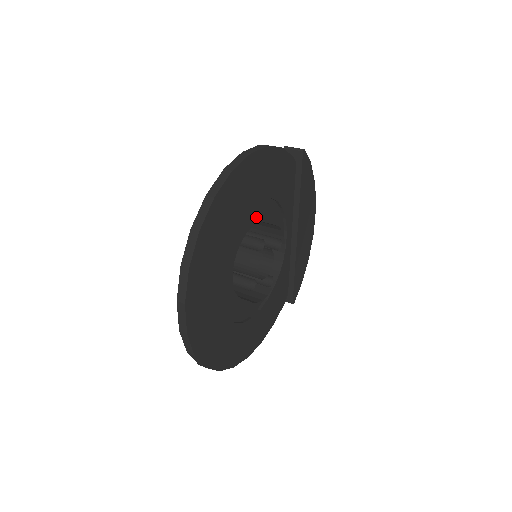
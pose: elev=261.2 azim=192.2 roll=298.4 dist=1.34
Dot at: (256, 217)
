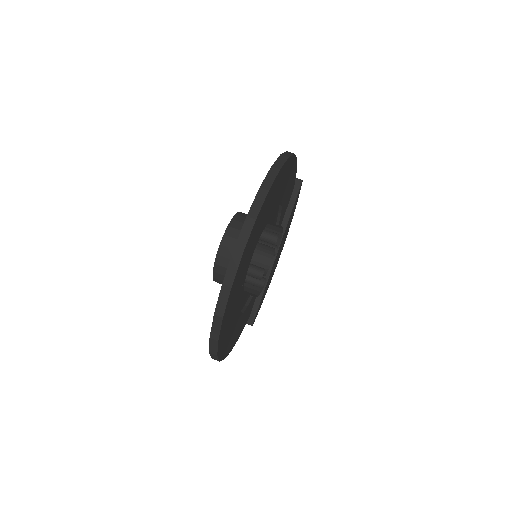
Dot at: (272, 216)
